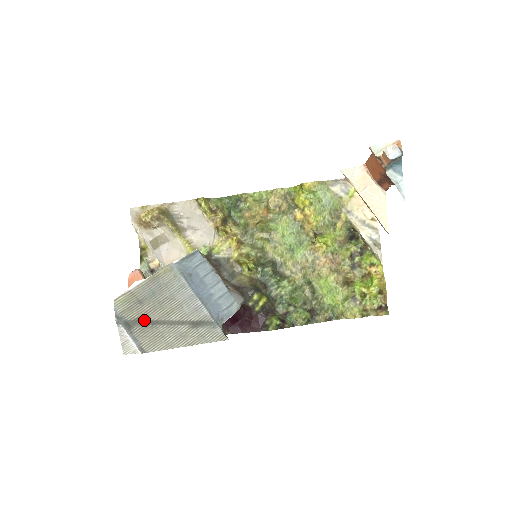
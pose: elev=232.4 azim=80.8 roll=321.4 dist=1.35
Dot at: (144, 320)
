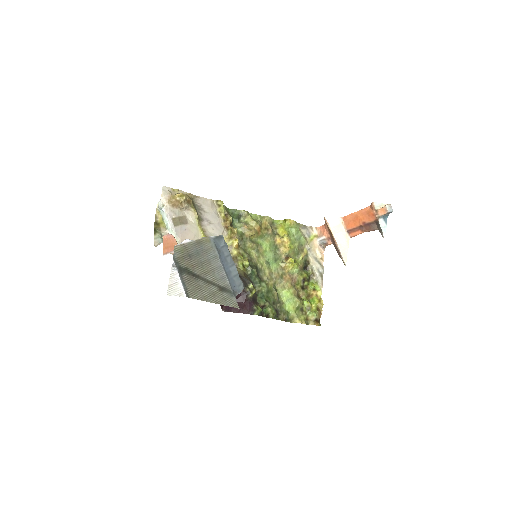
Dot at: (191, 271)
